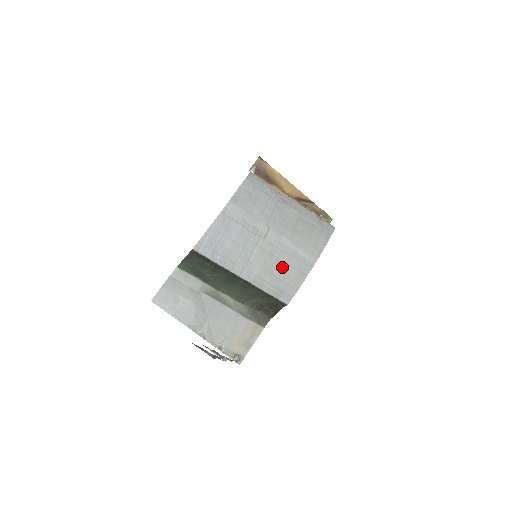
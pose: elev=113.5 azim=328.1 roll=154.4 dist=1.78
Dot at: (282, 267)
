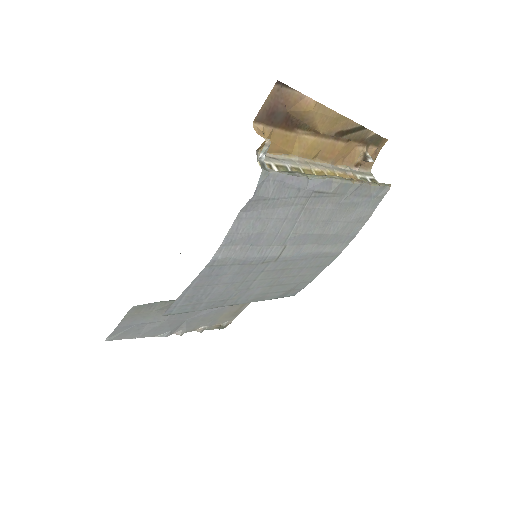
Dot at: (296, 273)
